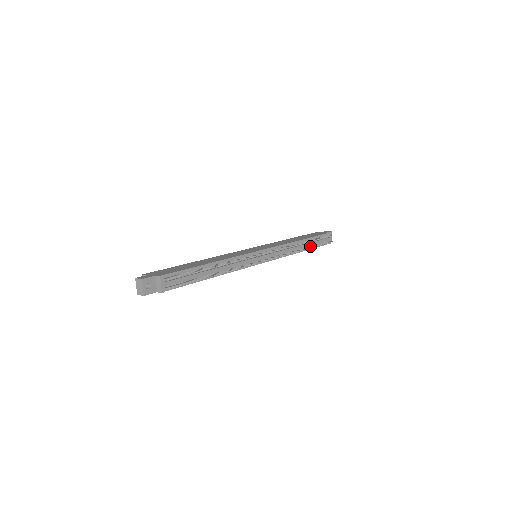
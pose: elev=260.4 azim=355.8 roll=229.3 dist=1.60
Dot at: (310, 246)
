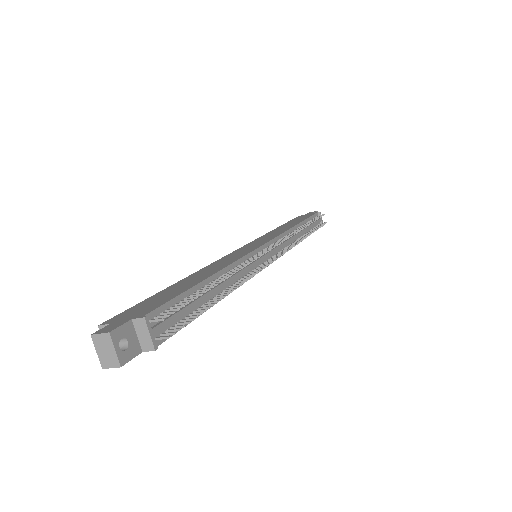
Dot at: (307, 232)
